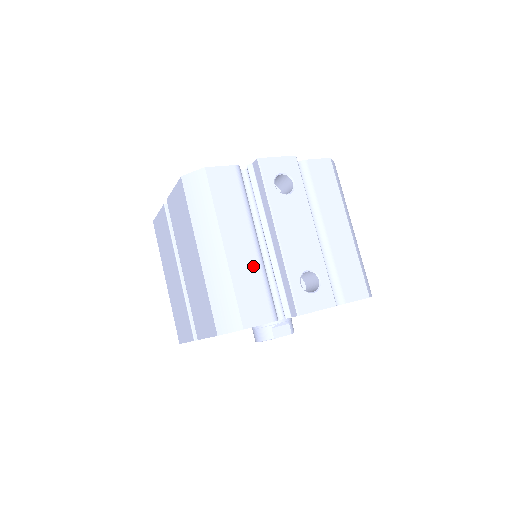
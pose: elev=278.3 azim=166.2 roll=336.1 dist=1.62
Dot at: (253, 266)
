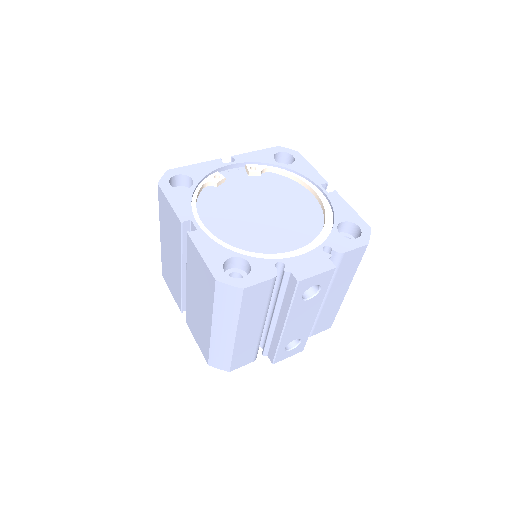
Dot at: (254, 339)
